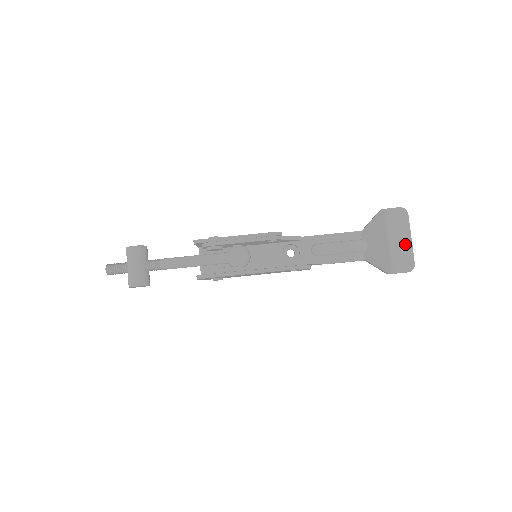
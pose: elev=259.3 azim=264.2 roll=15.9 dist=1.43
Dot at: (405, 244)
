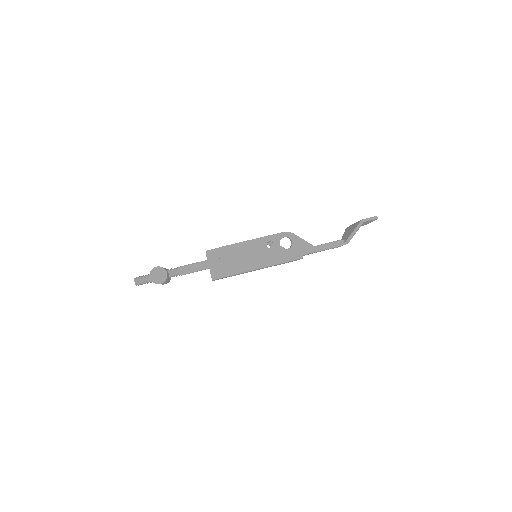
Dot at: occluded
